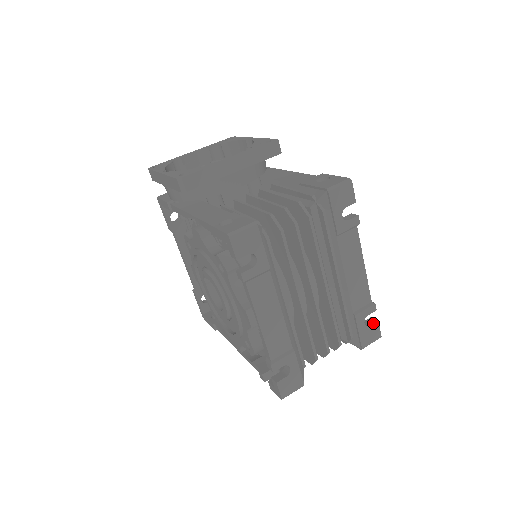
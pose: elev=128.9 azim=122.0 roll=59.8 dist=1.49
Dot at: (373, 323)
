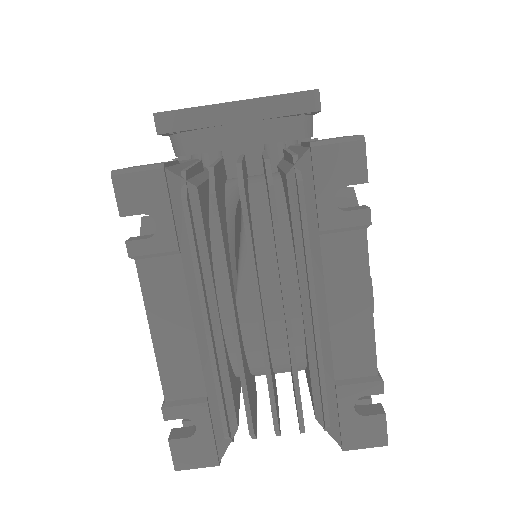
Dot at: (373, 414)
